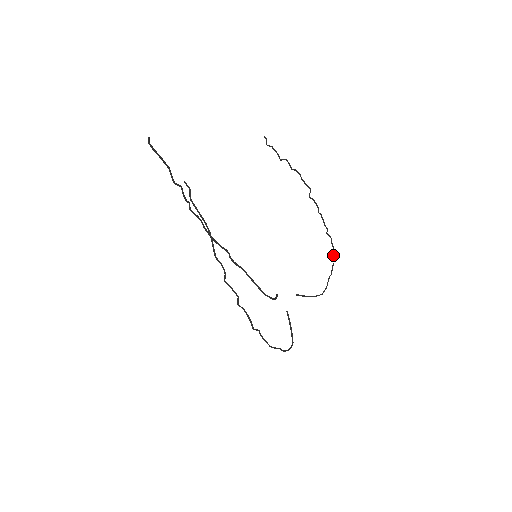
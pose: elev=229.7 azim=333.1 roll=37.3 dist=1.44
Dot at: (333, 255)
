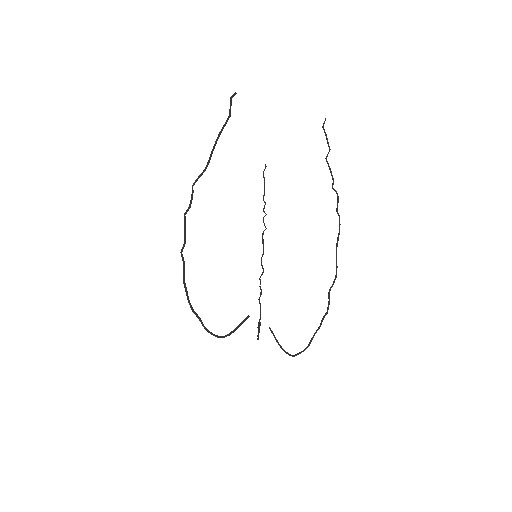
Dot at: (260, 303)
